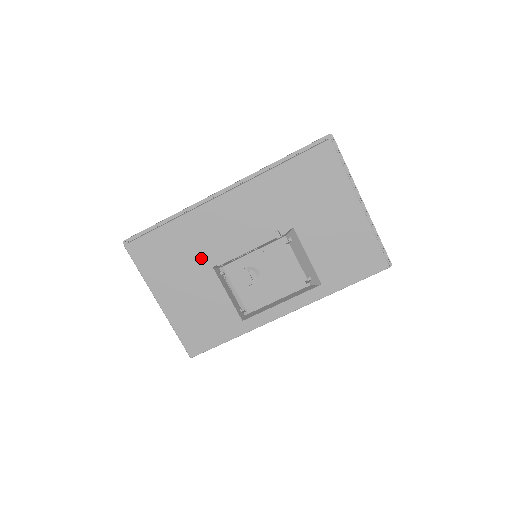
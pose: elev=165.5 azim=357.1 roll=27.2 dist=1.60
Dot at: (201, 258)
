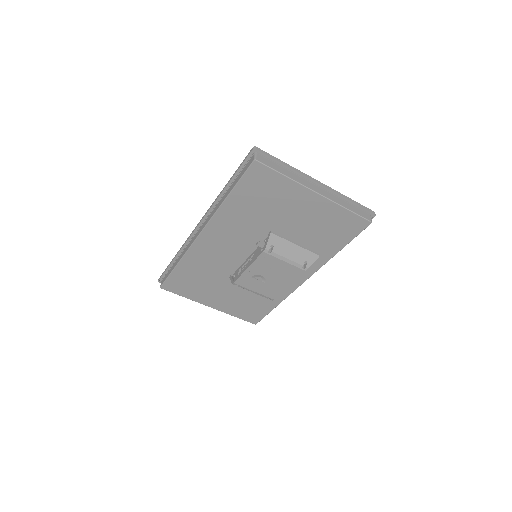
Dot at: (217, 275)
